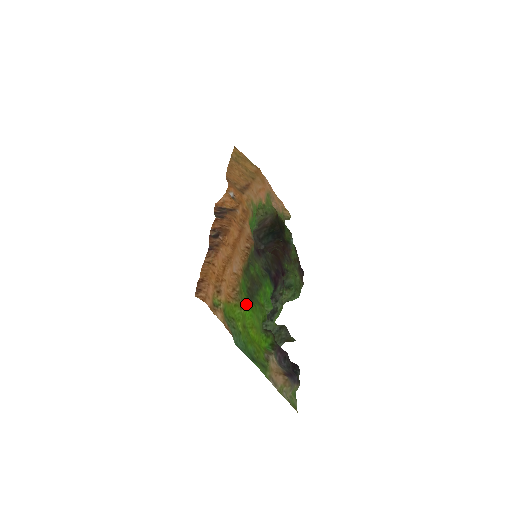
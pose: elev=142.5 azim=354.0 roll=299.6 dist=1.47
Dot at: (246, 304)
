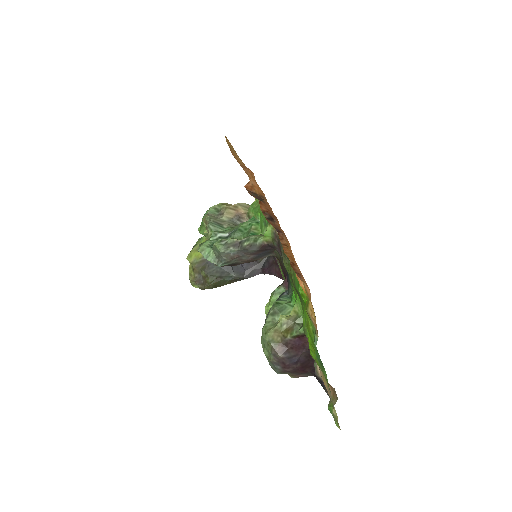
Dot at: (304, 301)
